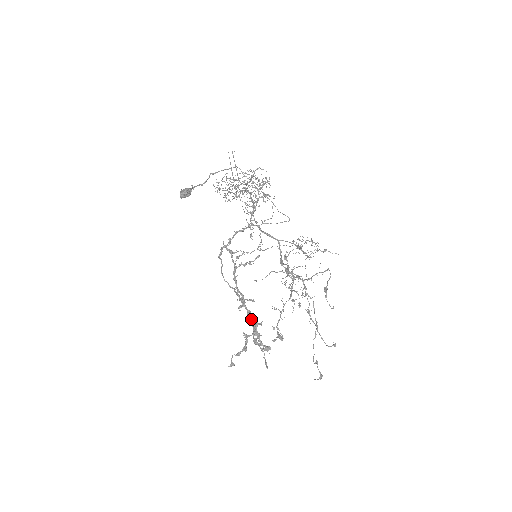
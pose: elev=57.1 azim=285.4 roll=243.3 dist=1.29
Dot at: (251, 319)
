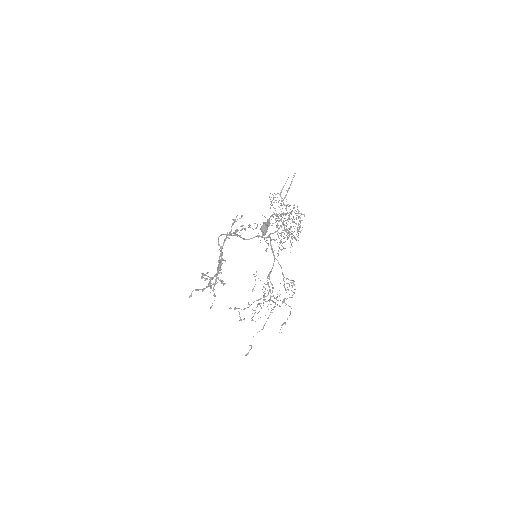
Dot at: (218, 273)
